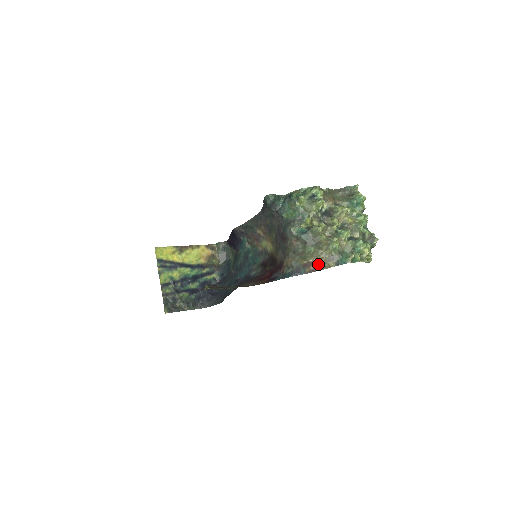
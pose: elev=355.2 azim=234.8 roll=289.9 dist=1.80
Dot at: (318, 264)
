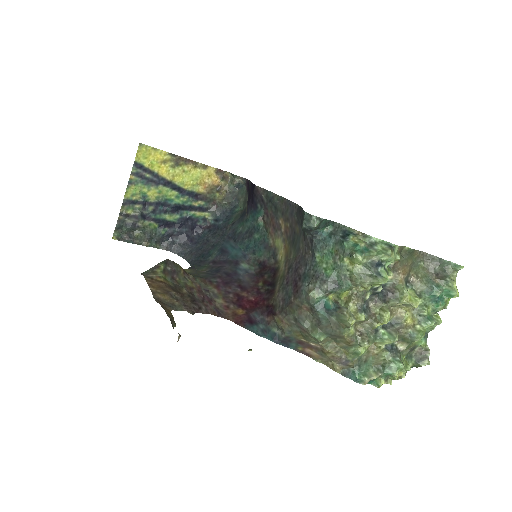
Dot at: (319, 354)
